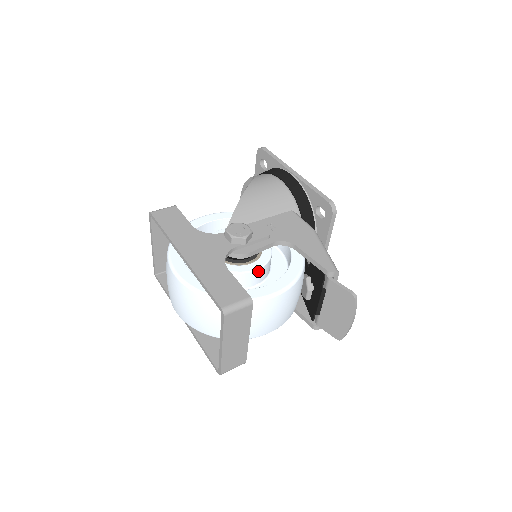
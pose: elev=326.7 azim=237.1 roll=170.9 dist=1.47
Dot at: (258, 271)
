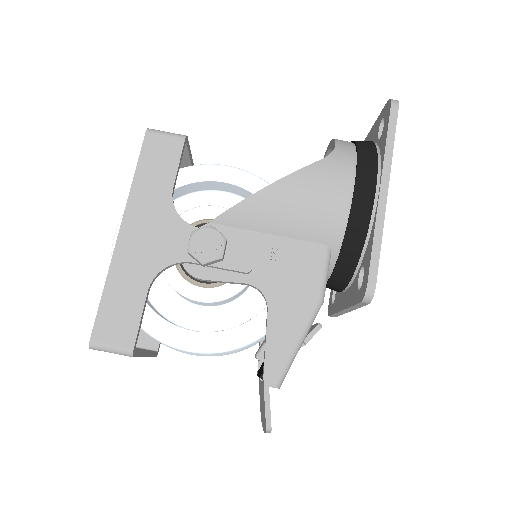
Dot at: (203, 302)
